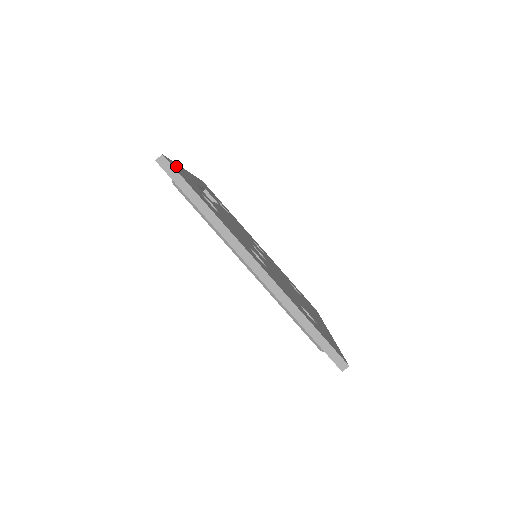
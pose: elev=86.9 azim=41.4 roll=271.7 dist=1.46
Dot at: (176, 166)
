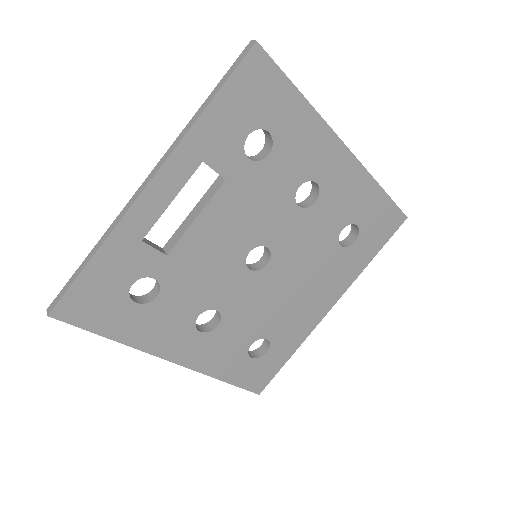
Dot at: (83, 285)
